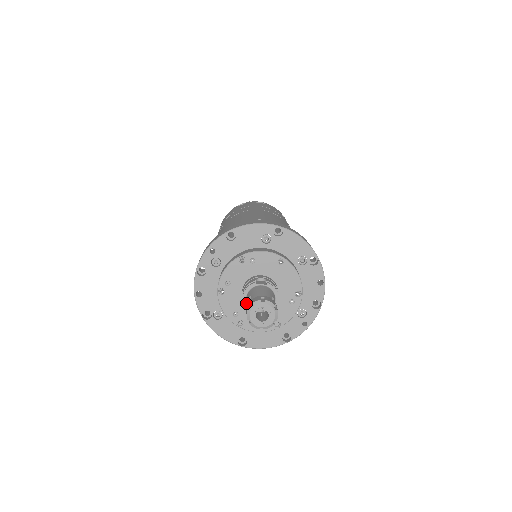
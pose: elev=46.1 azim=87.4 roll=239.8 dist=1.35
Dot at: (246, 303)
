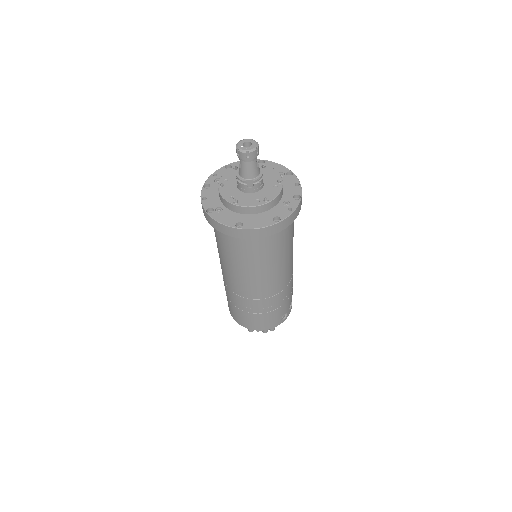
Dot at: (239, 175)
